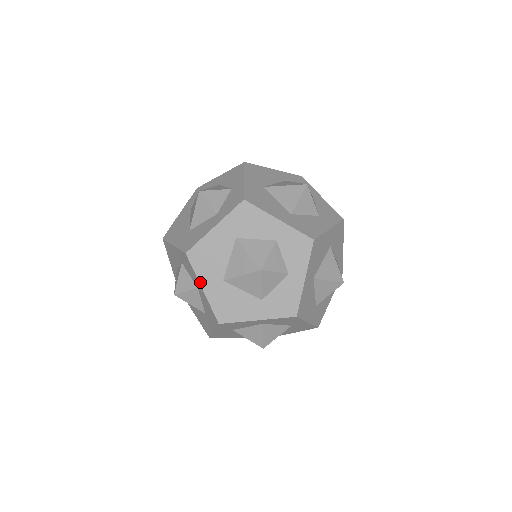
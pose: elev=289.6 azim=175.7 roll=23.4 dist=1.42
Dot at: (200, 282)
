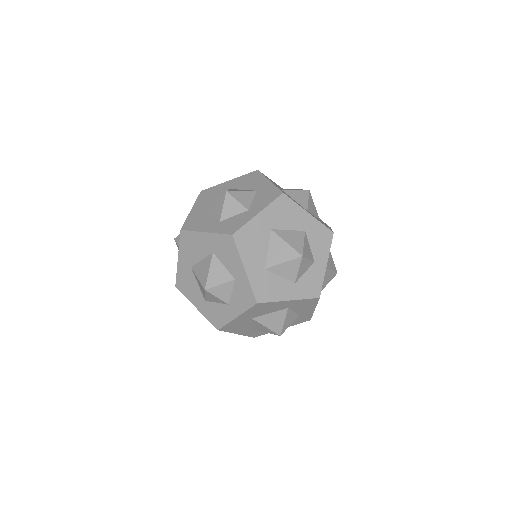
Dot at: (241, 315)
